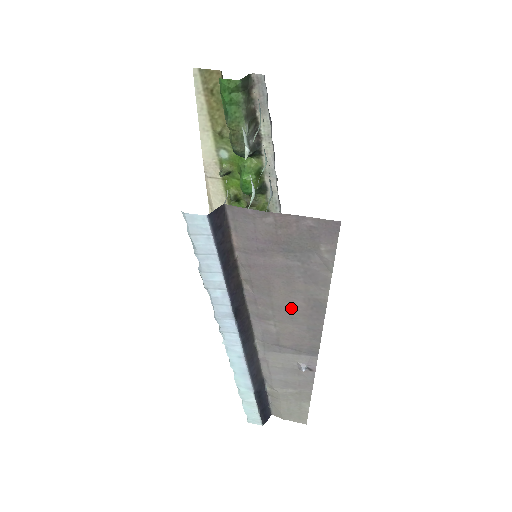
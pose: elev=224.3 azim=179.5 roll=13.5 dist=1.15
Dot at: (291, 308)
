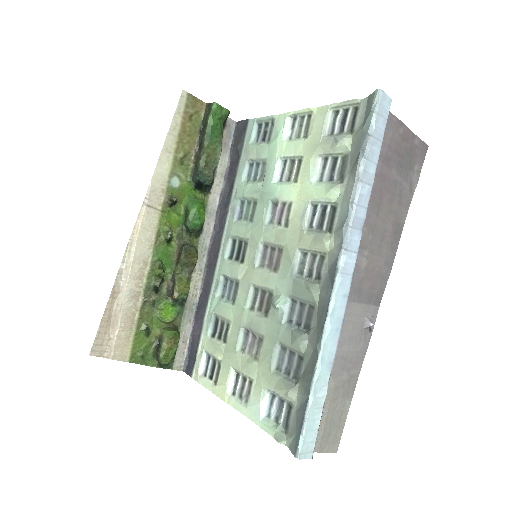
Dot at: (383, 233)
